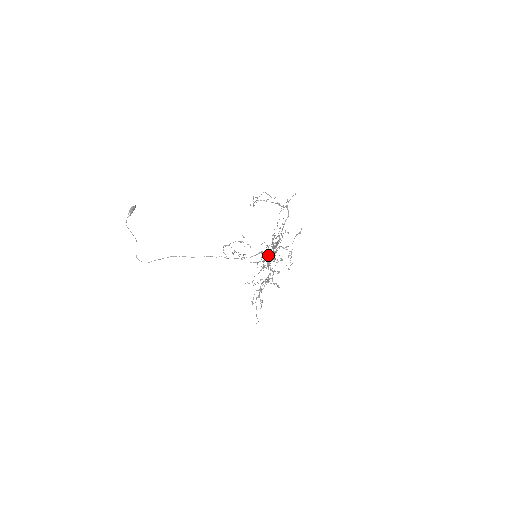
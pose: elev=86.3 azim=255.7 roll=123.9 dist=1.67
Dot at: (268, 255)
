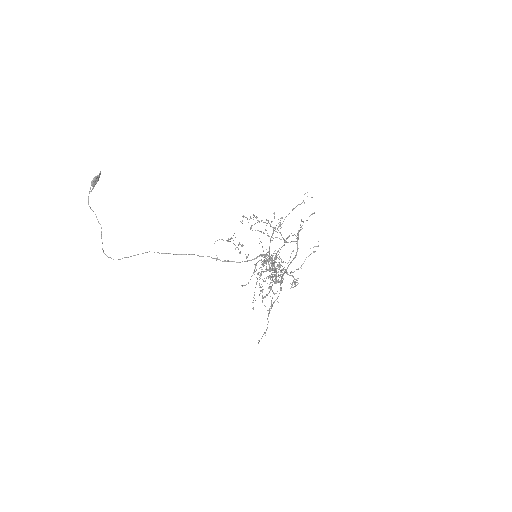
Dot at: (281, 218)
